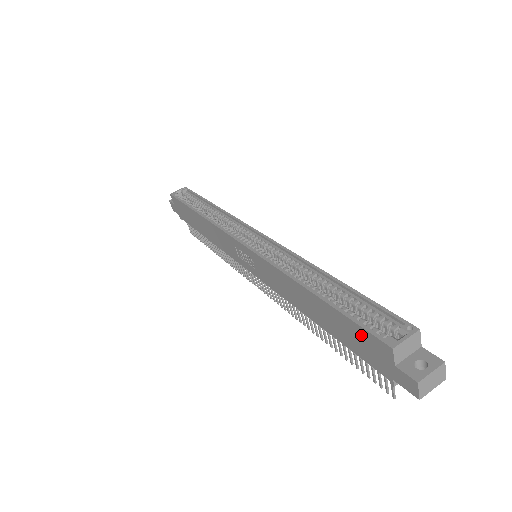
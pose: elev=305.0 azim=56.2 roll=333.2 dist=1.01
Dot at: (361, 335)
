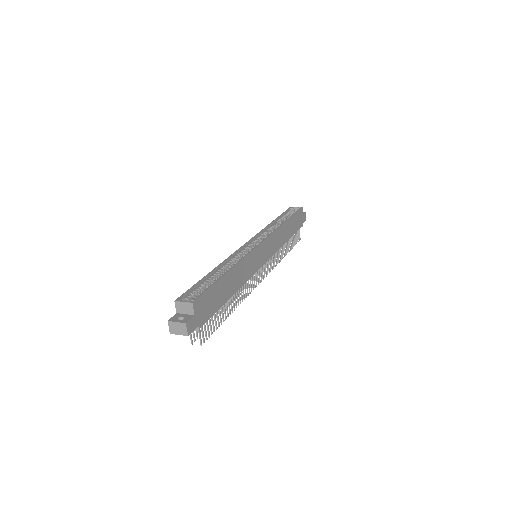
Dot at: occluded
